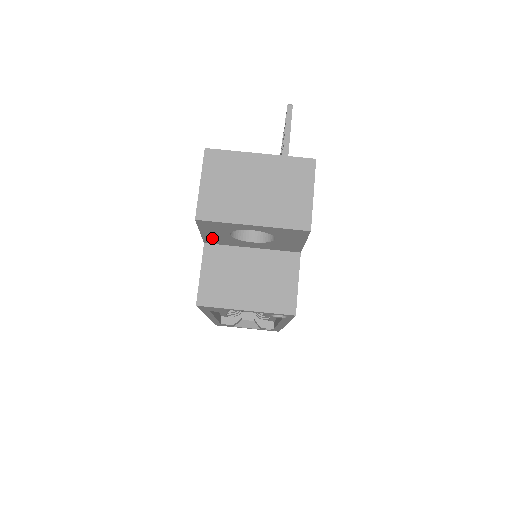
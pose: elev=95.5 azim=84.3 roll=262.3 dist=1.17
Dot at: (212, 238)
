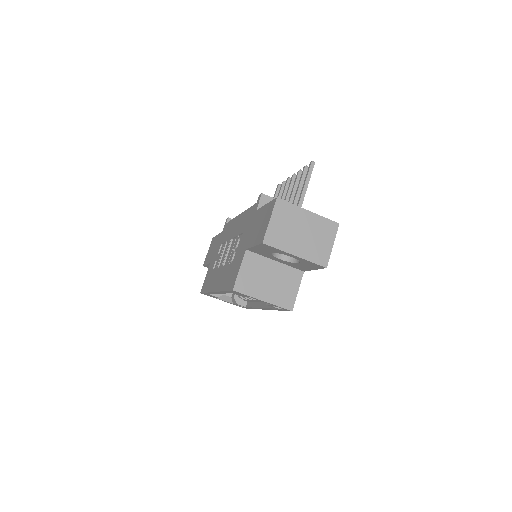
Dot at: (256, 250)
